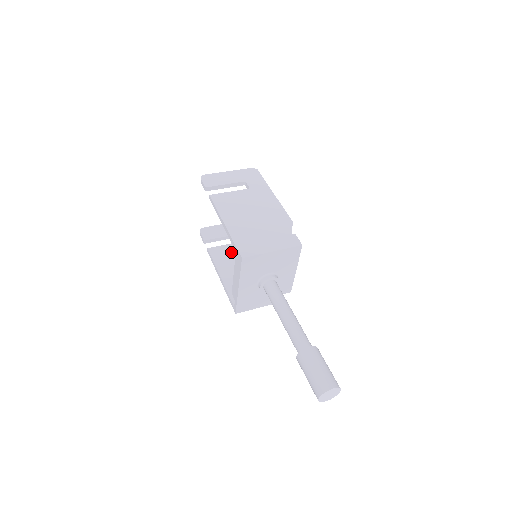
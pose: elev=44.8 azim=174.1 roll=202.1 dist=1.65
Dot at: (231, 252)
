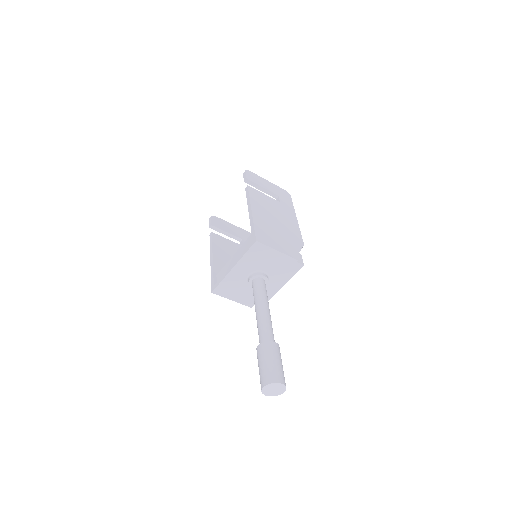
Dot at: (229, 247)
